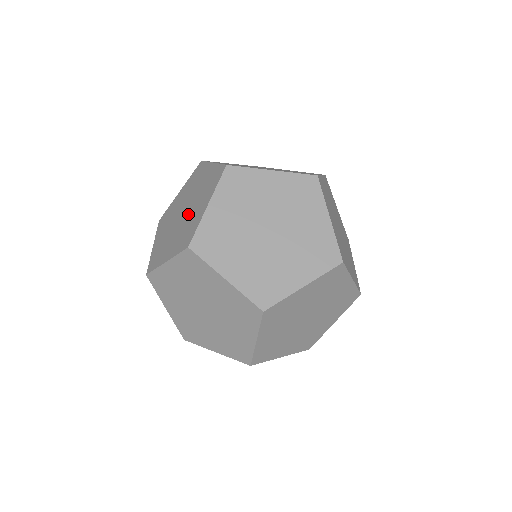
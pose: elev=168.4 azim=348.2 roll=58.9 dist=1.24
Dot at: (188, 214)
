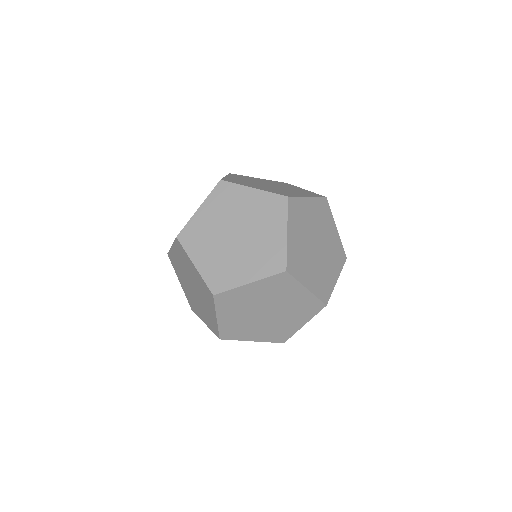
Dot at: (236, 251)
